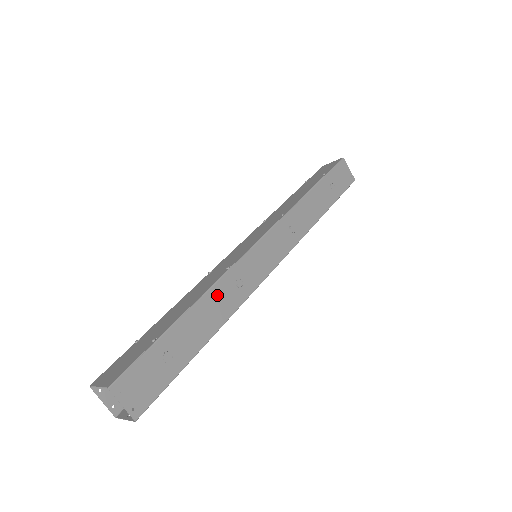
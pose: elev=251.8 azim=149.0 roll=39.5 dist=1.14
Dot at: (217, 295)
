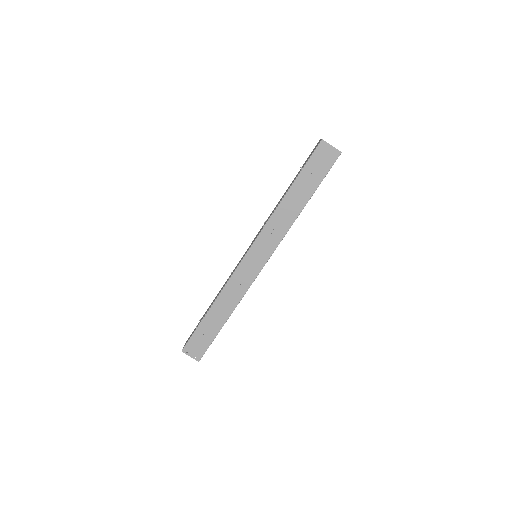
Dot at: (225, 296)
